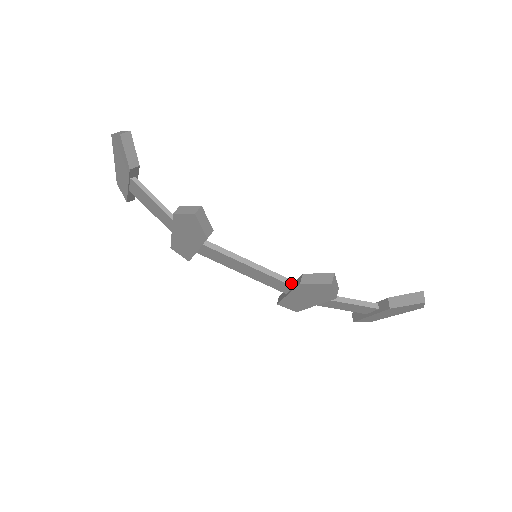
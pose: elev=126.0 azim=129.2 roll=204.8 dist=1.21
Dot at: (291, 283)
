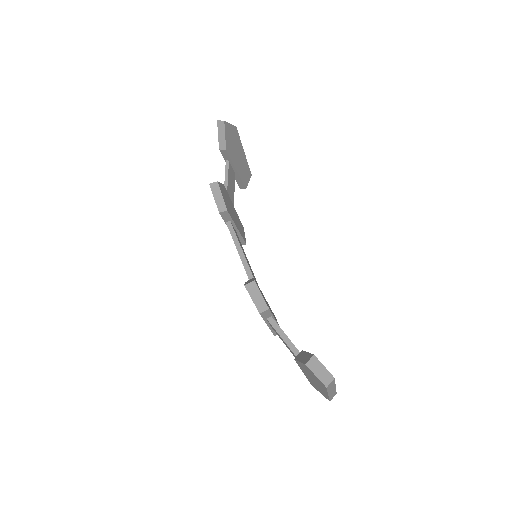
Dot at: occluded
